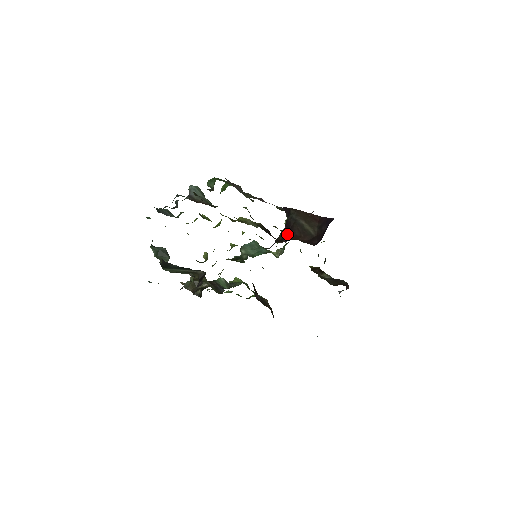
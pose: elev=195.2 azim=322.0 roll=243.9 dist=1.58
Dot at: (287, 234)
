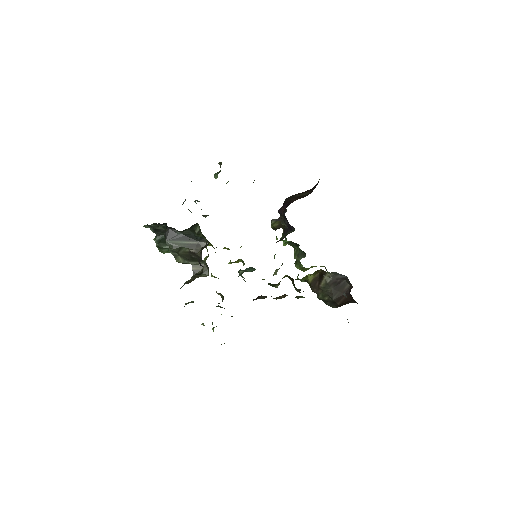
Dot at: (285, 209)
